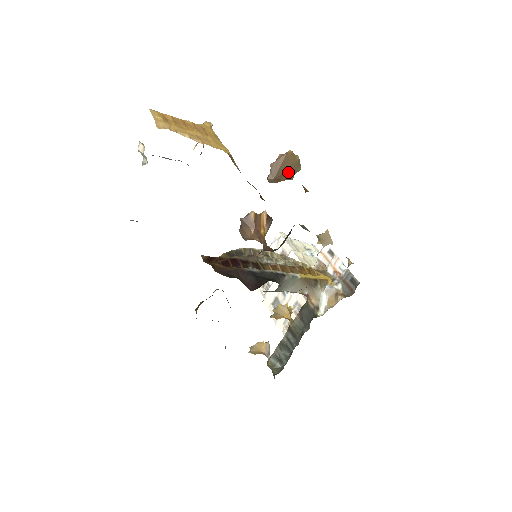
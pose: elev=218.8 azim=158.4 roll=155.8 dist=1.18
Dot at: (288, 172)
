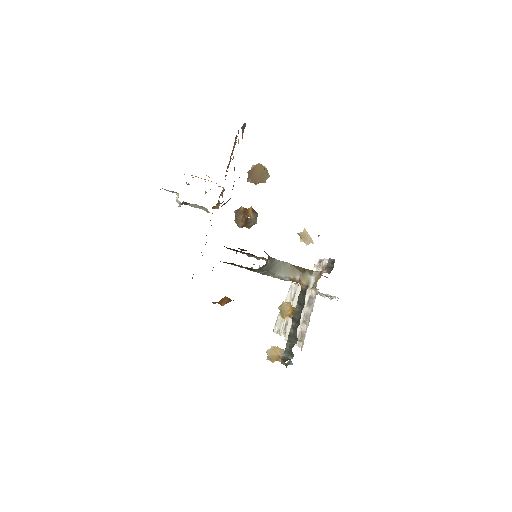
Dot at: (260, 176)
